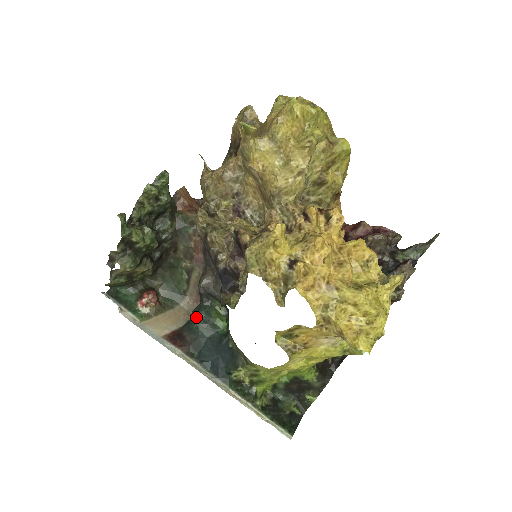
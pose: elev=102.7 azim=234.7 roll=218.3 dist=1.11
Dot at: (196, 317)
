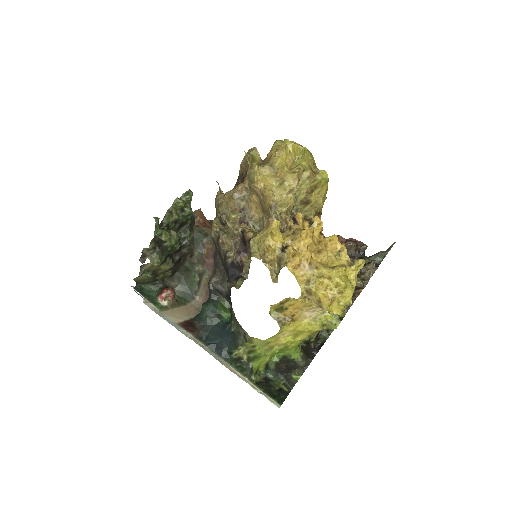
Dot at: (205, 308)
